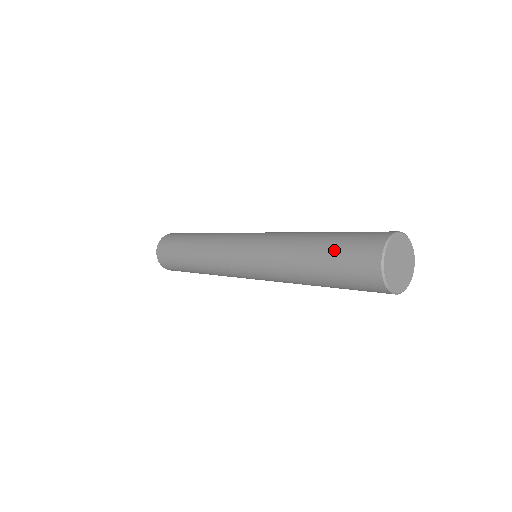
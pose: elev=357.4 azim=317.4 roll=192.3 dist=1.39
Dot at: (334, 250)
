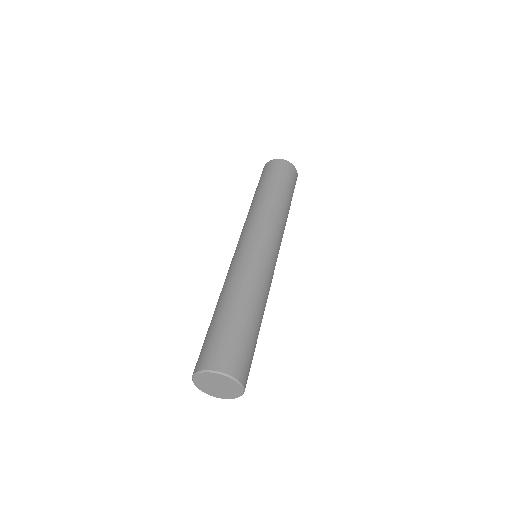
Dot at: (210, 331)
